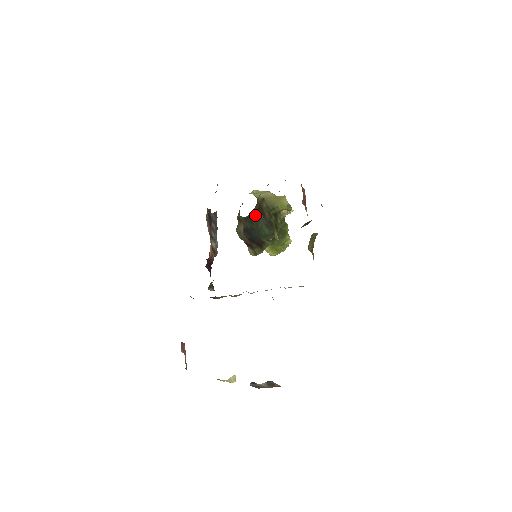
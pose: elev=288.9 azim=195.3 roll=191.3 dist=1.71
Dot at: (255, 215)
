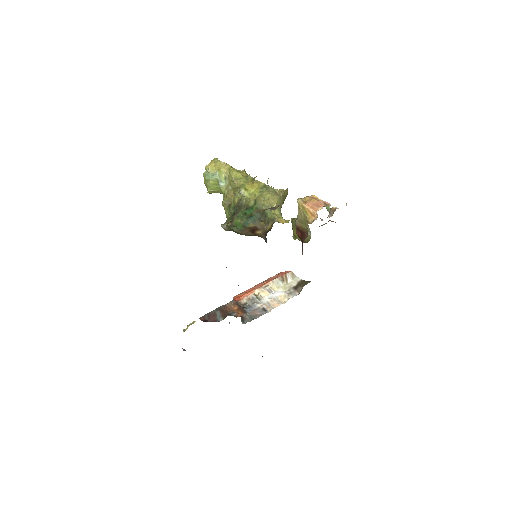
Dot at: occluded
